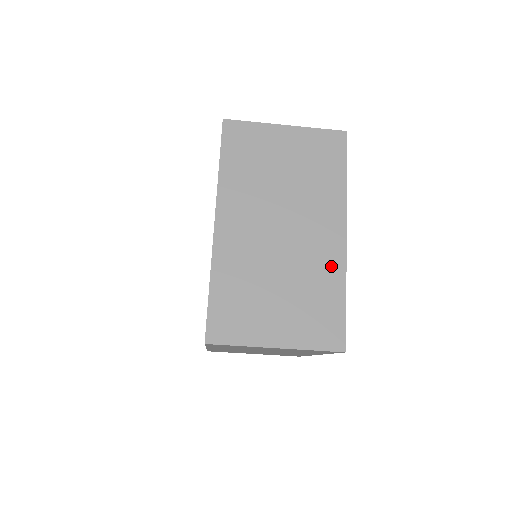
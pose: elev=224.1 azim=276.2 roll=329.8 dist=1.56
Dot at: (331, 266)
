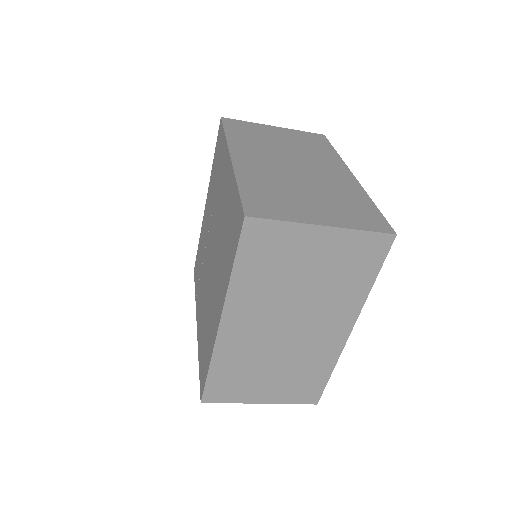
Dot at: (327, 354)
